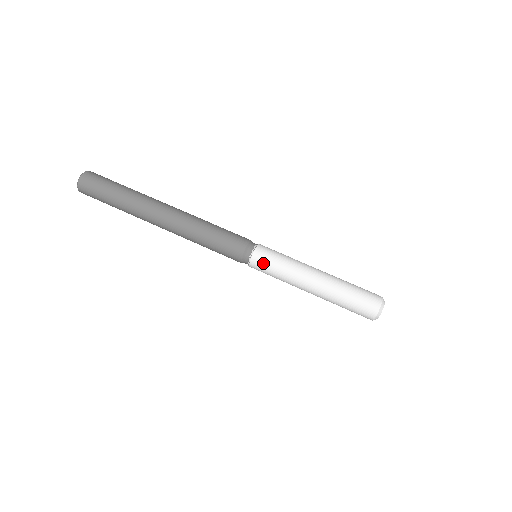
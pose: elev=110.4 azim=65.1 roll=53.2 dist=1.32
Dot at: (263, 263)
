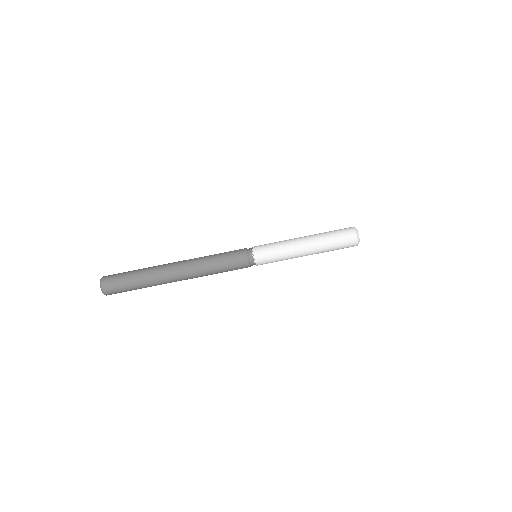
Dot at: (264, 256)
